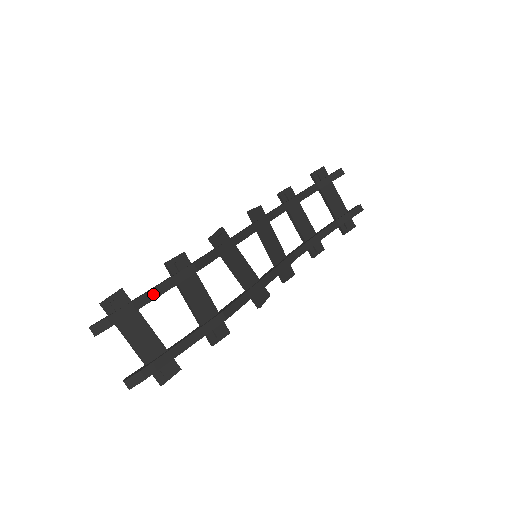
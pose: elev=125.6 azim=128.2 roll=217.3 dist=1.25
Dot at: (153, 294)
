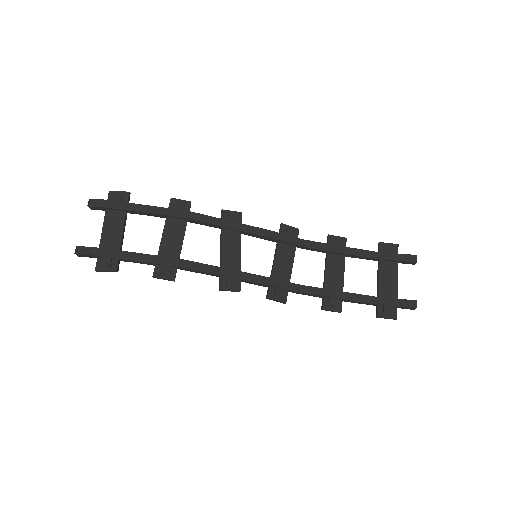
Dot at: (143, 208)
